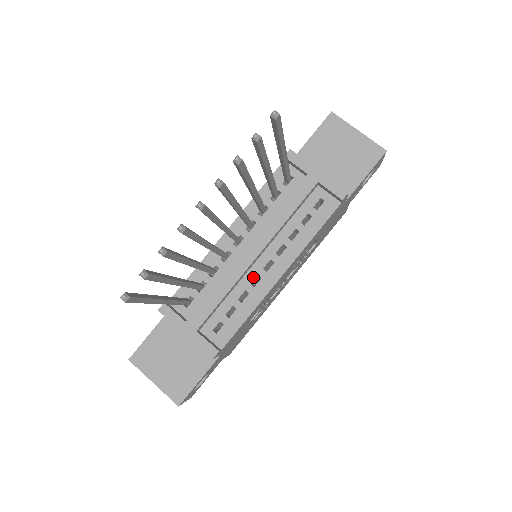
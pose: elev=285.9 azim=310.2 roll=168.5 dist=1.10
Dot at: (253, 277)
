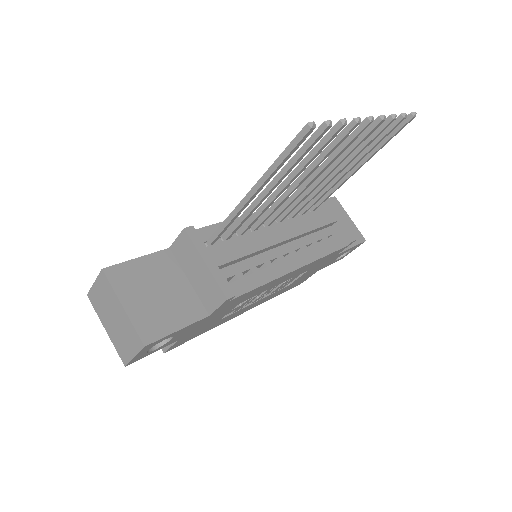
Dot at: (273, 257)
